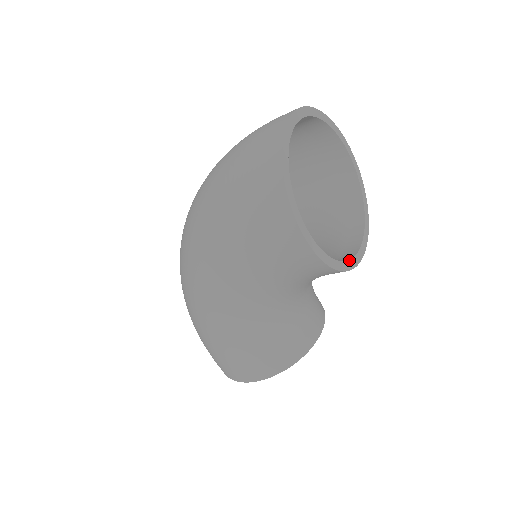
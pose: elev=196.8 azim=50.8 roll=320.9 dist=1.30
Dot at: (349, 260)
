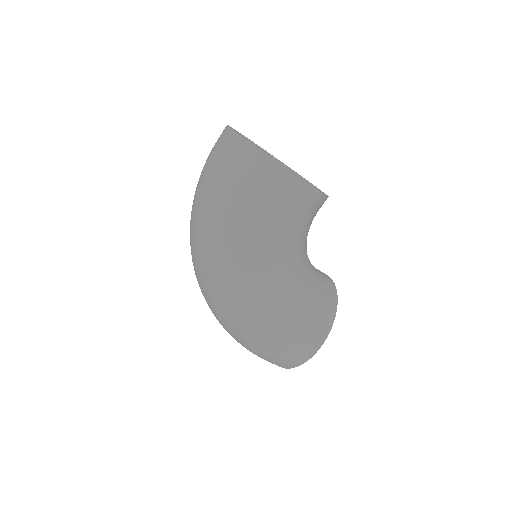
Dot at: occluded
